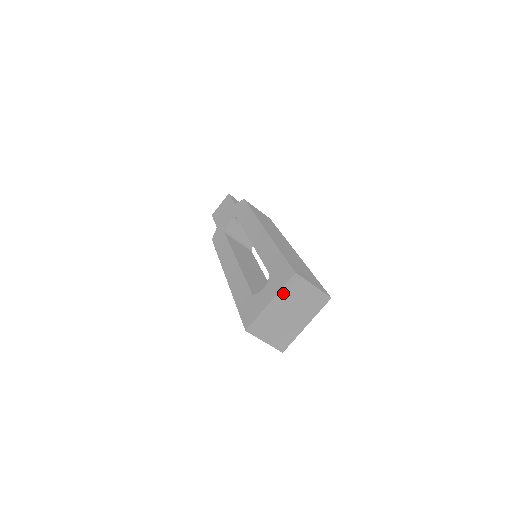
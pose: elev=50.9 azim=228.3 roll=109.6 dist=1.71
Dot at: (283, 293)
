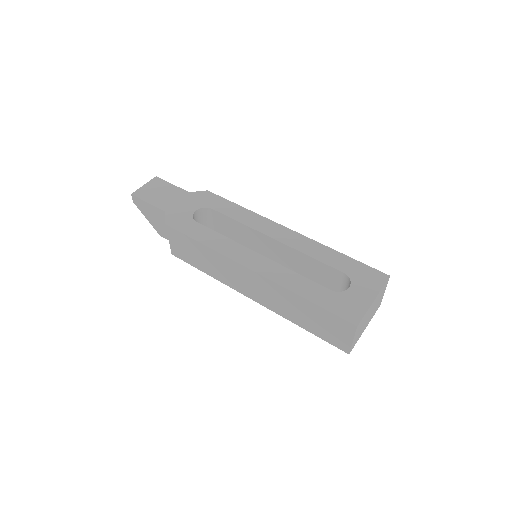
Dot at: (380, 293)
